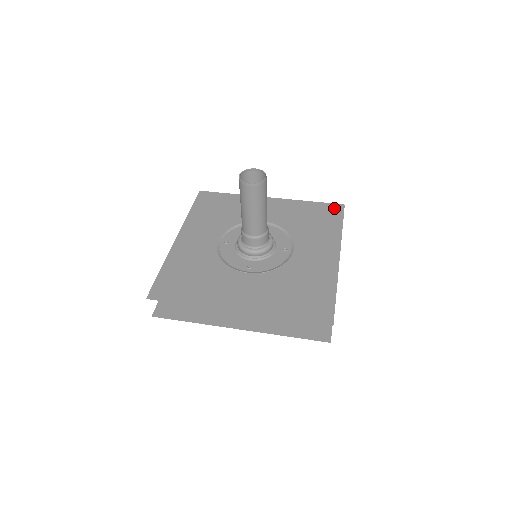
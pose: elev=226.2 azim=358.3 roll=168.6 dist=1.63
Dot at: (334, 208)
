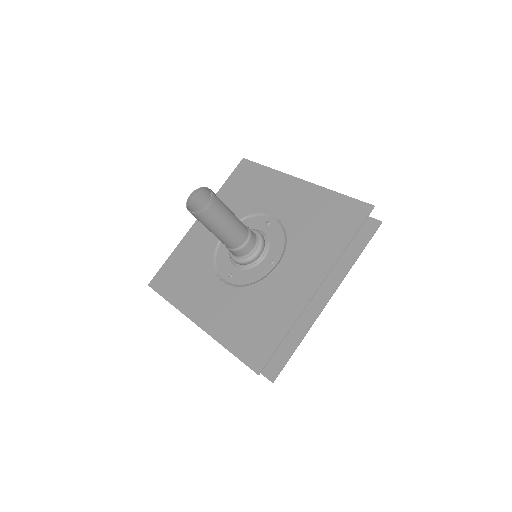
Dot at: (358, 209)
